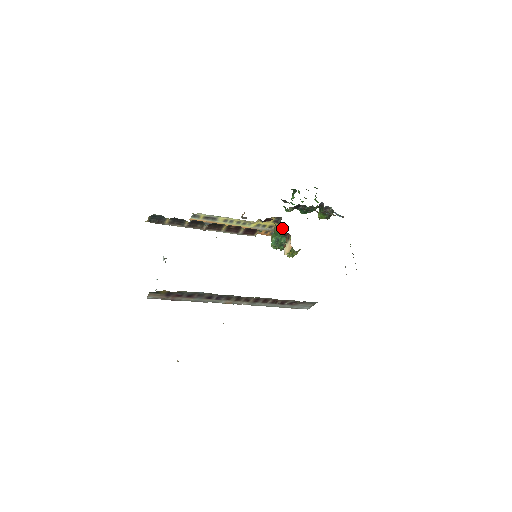
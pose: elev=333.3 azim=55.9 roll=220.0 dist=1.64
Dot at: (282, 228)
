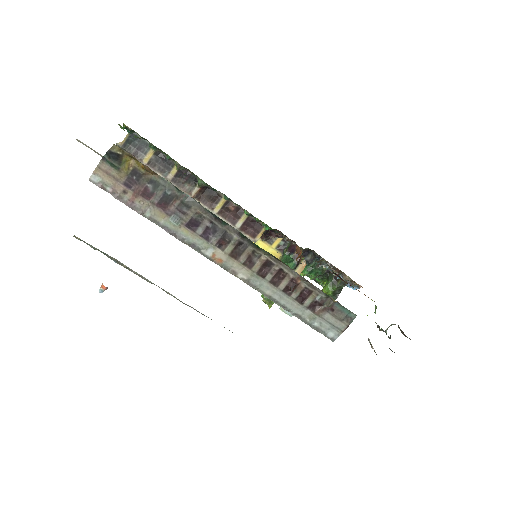
Dot at: (292, 247)
